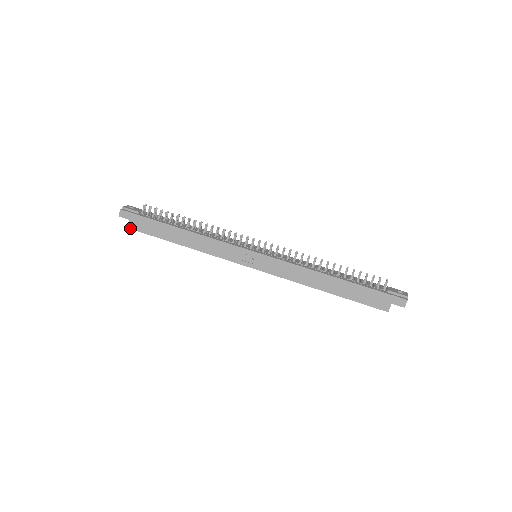
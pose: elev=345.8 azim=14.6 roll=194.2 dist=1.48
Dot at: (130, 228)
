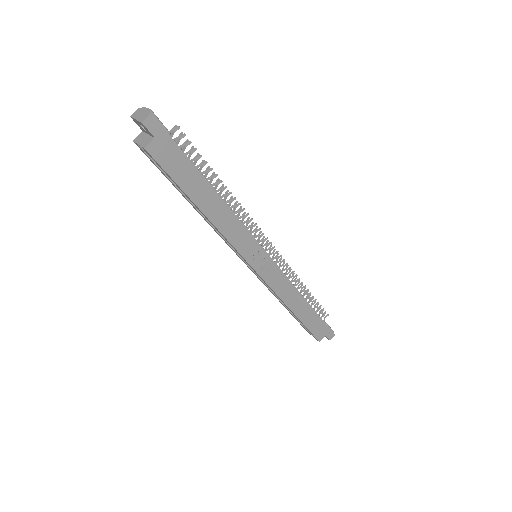
Dot at: (148, 150)
